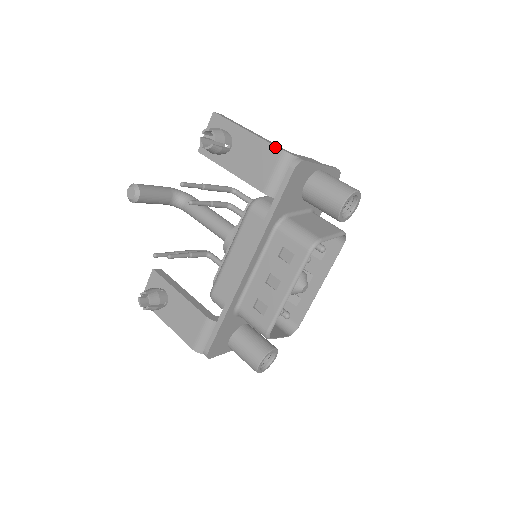
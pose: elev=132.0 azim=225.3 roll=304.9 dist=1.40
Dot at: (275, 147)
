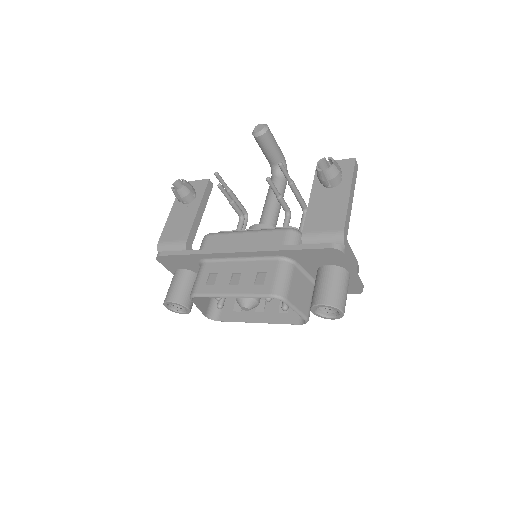
Dot at: (344, 223)
